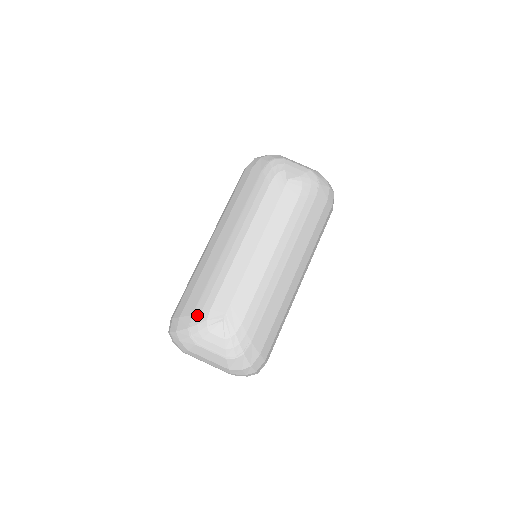
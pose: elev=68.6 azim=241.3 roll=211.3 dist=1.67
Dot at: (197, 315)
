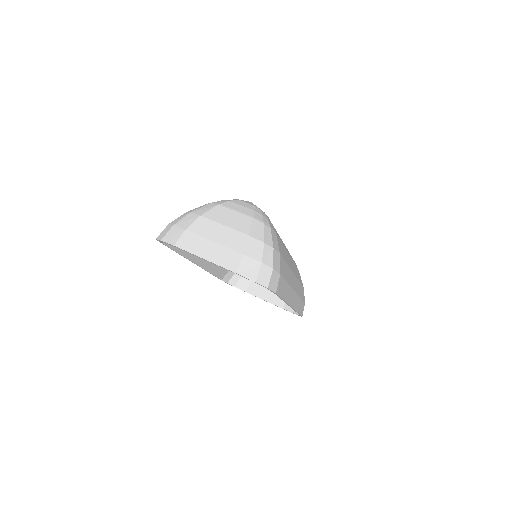
Dot at: occluded
